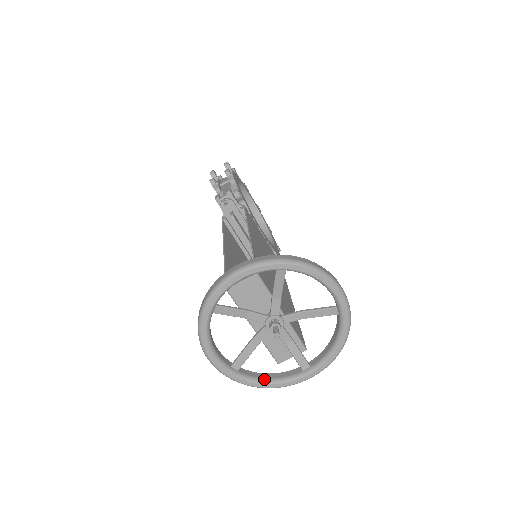
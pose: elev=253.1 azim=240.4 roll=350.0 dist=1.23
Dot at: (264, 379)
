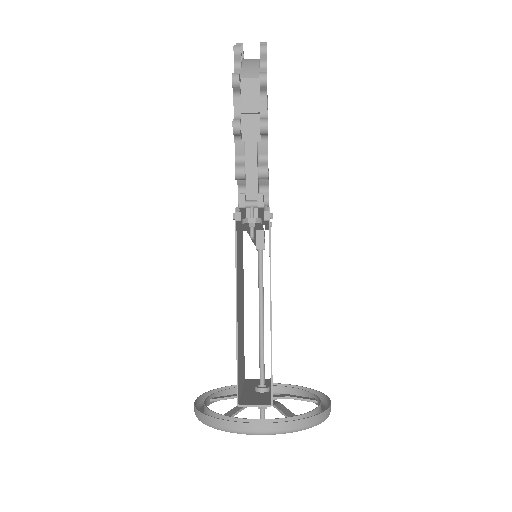
Dot at: occluded
